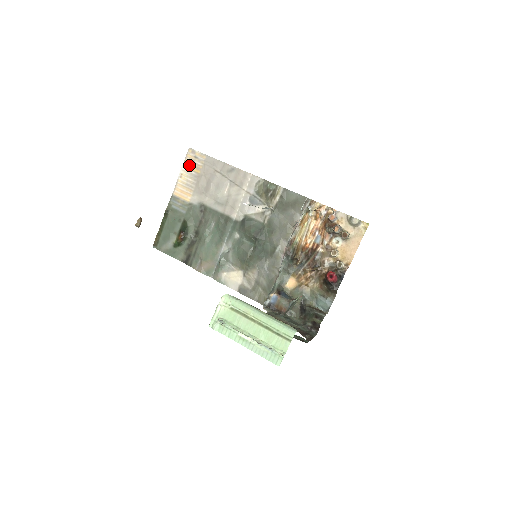
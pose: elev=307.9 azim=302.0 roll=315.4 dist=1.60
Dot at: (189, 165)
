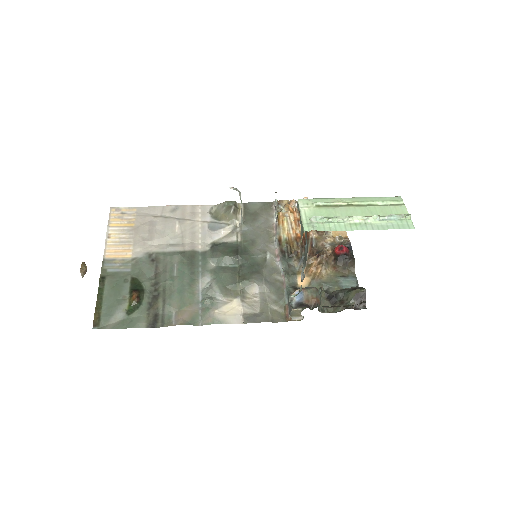
Dot at: (117, 223)
